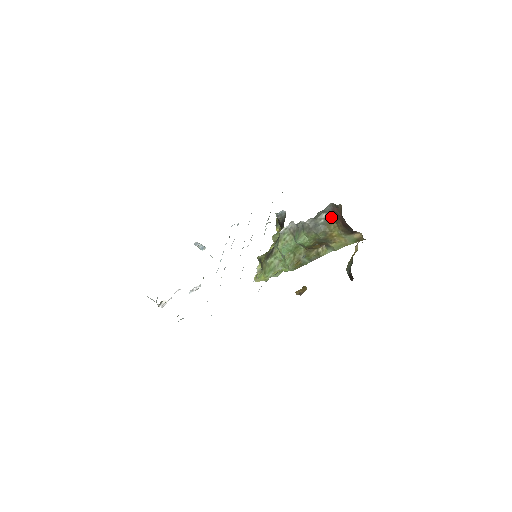
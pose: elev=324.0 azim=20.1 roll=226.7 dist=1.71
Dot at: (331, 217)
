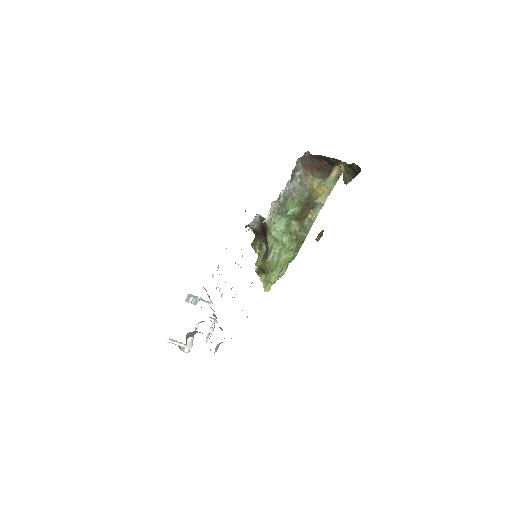
Dot at: (304, 173)
